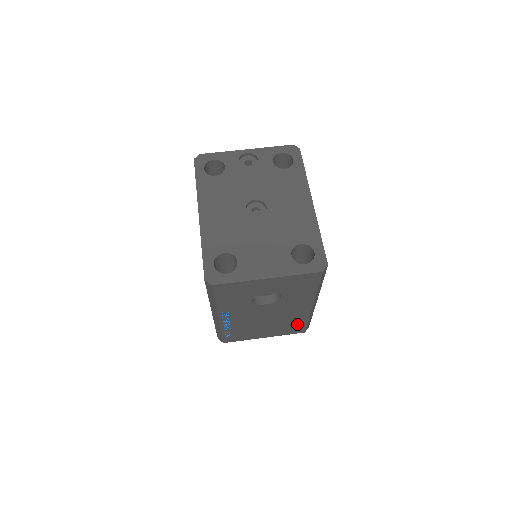
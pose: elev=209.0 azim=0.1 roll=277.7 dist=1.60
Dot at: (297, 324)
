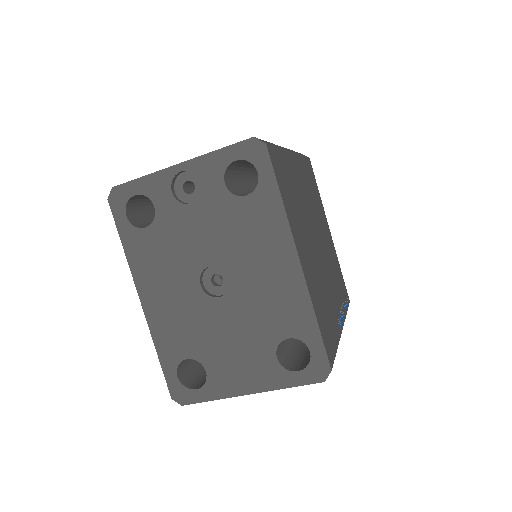
Dot at: occluded
